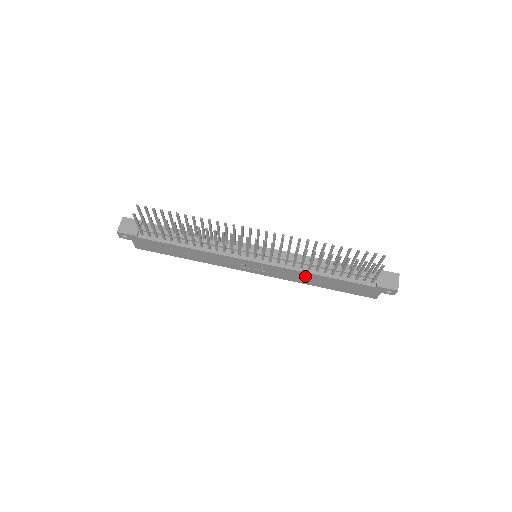
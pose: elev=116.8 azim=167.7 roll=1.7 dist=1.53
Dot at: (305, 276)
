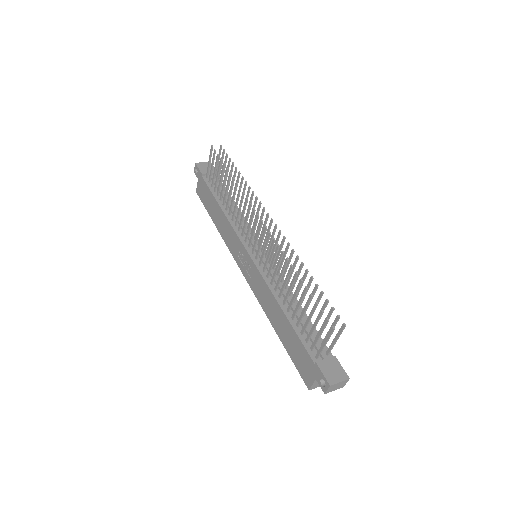
Dot at: (272, 303)
